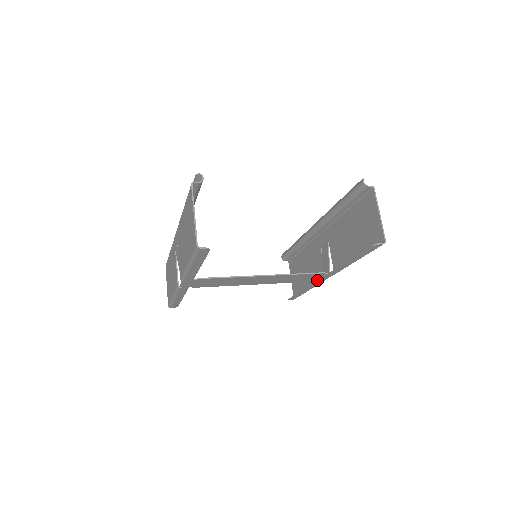
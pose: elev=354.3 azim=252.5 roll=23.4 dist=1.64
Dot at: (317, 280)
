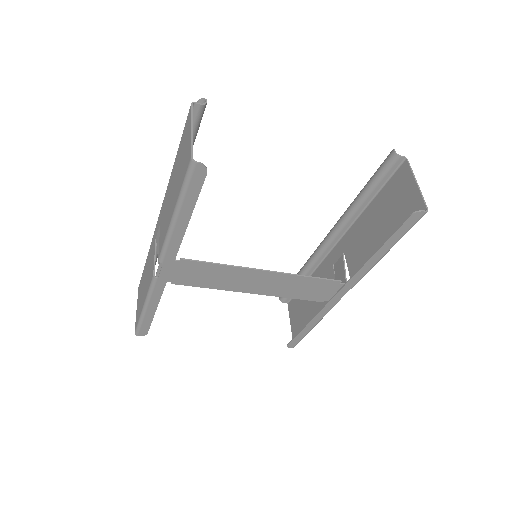
Dot at: (329, 299)
